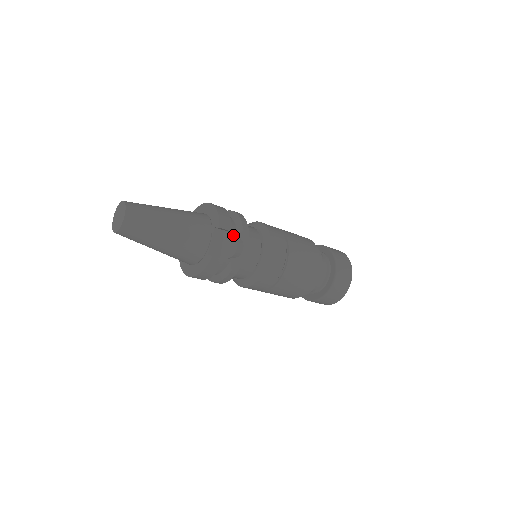
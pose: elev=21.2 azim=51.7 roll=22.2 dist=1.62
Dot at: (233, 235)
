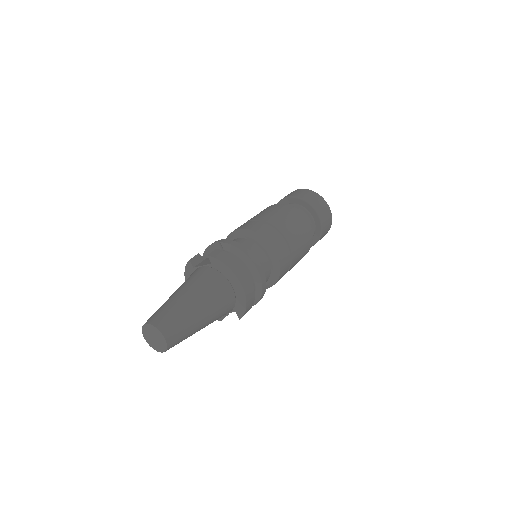
Dot at: occluded
